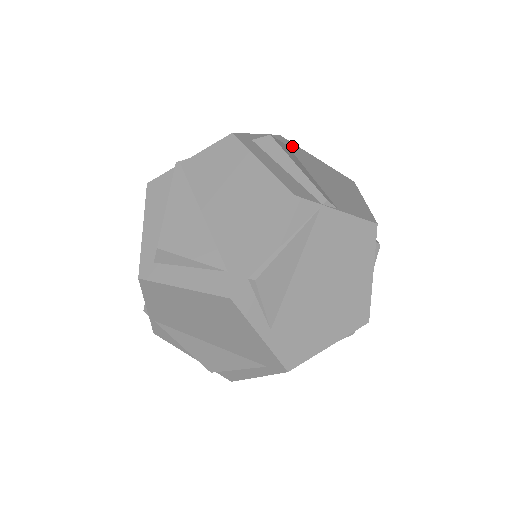
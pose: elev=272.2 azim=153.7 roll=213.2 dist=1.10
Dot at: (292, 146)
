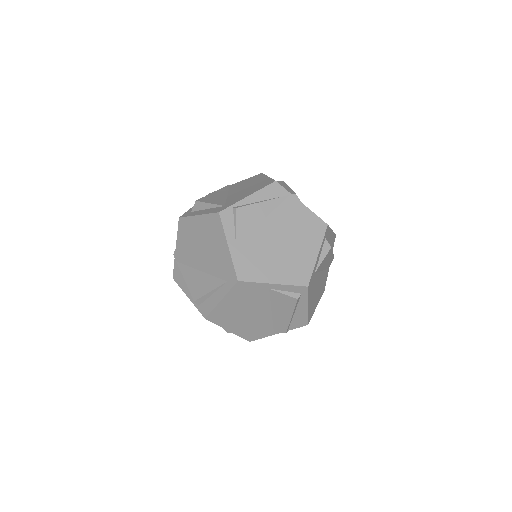
Dot at: occluded
